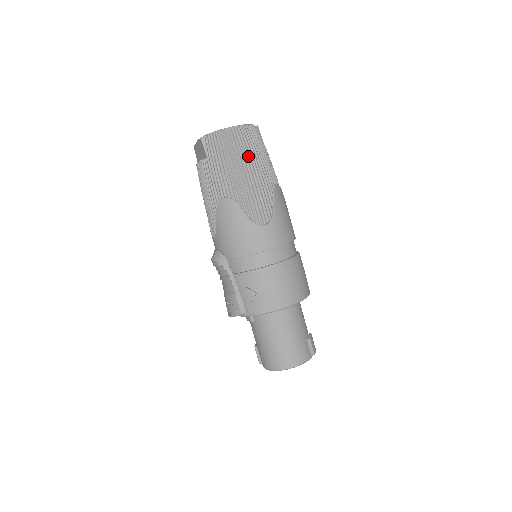
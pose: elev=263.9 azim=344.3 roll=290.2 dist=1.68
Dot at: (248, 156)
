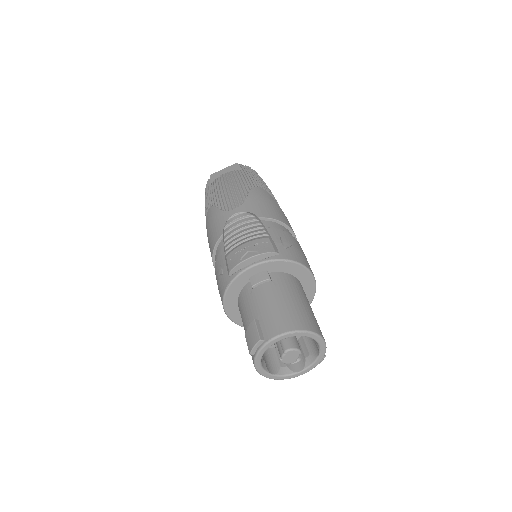
Dot at: occluded
